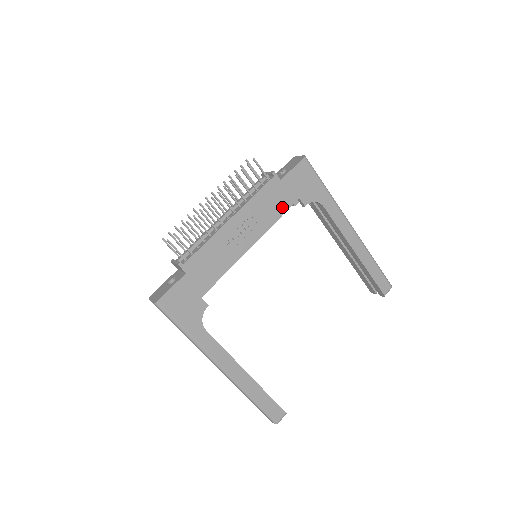
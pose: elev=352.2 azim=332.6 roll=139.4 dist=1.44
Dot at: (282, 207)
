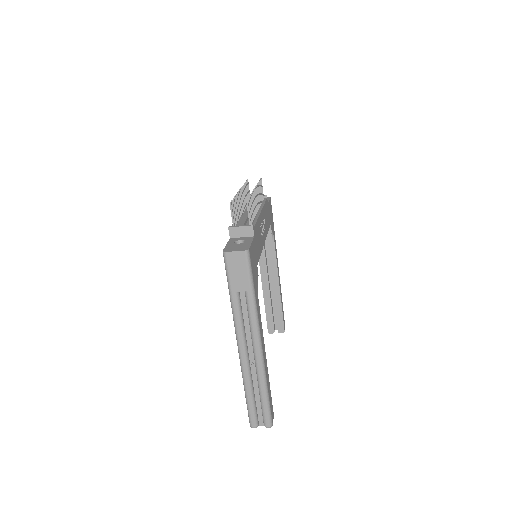
Dot at: (268, 224)
